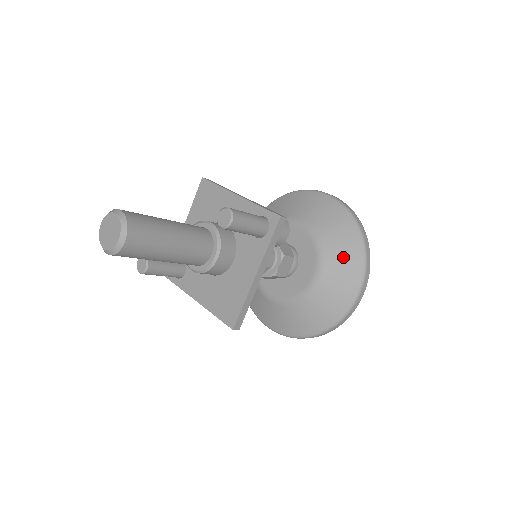
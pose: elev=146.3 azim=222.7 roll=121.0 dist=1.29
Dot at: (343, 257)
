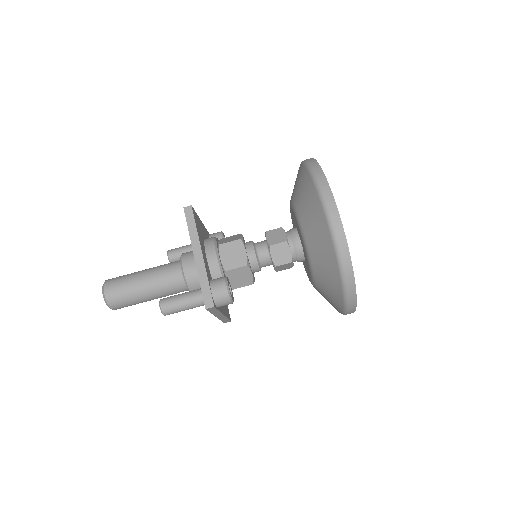
Dot at: (328, 285)
